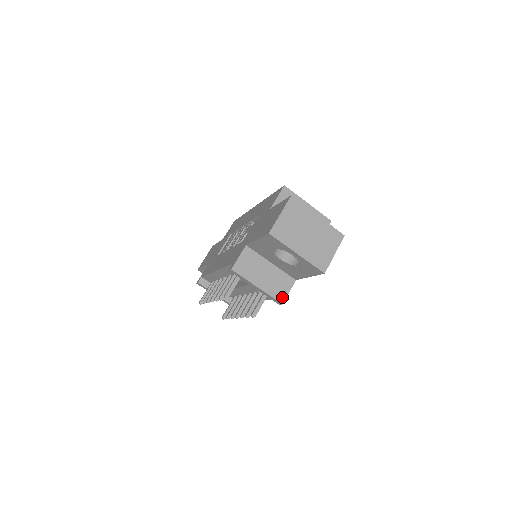
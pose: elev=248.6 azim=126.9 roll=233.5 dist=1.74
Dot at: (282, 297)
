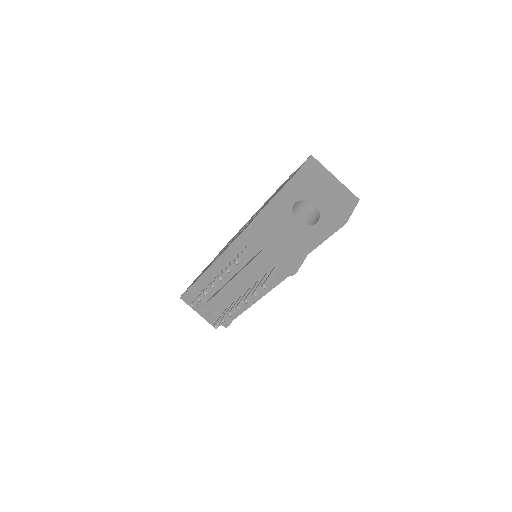
Dot at: (296, 266)
